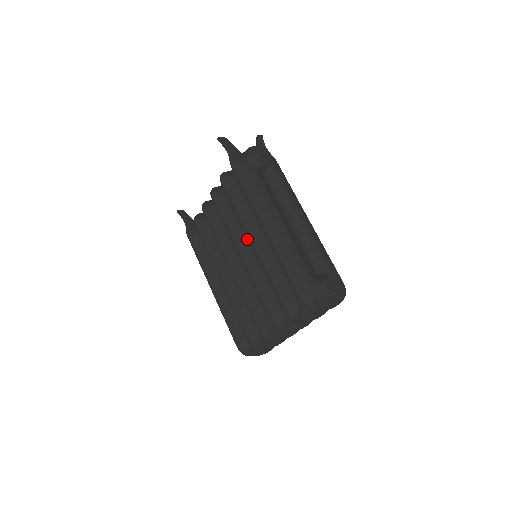
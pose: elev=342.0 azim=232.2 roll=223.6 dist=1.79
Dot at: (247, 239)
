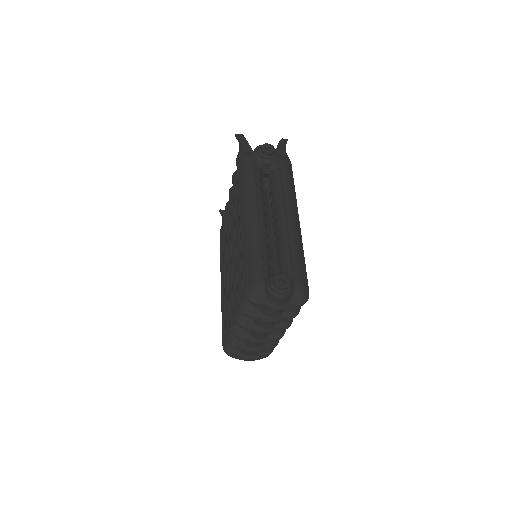
Dot at: occluded
